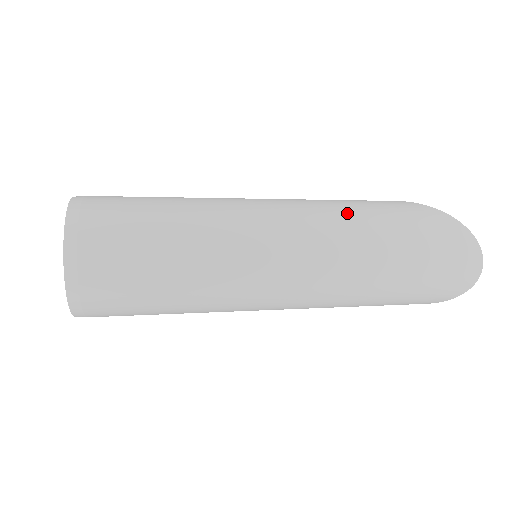
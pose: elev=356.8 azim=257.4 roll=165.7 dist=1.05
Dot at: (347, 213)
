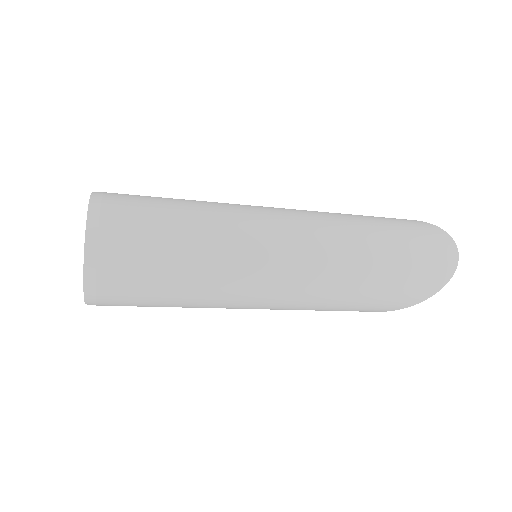
Dot at: (328, 212)
